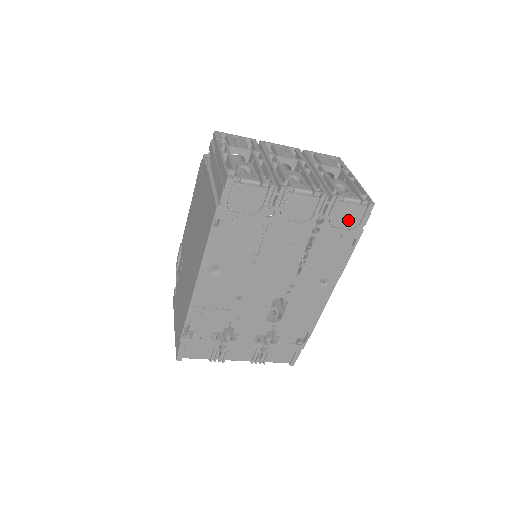
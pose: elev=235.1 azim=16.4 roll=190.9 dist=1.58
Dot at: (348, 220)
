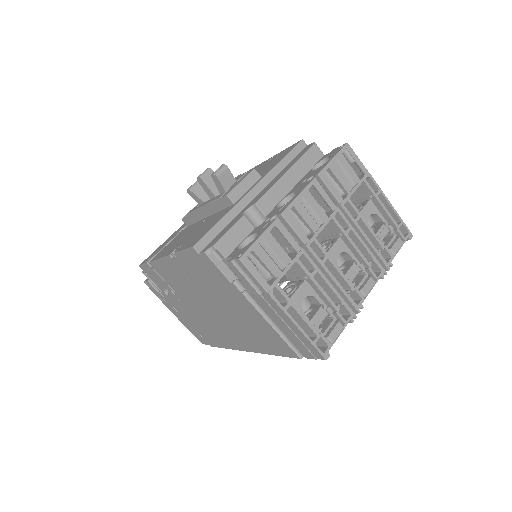
Dot at: occluded
